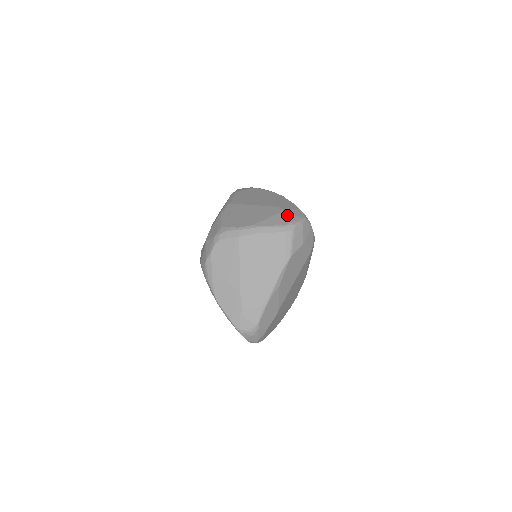
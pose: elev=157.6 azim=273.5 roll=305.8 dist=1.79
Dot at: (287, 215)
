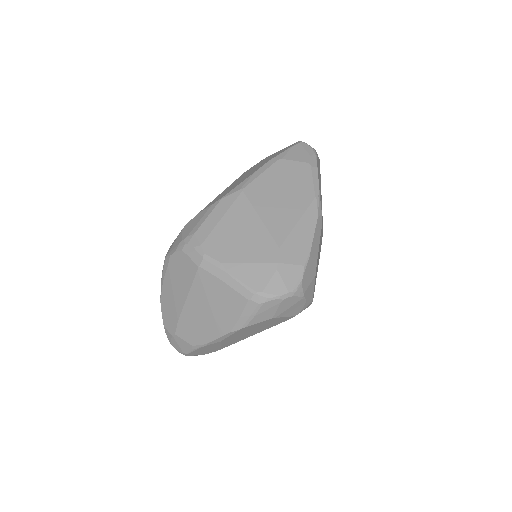
Dot at: (272, 275)
